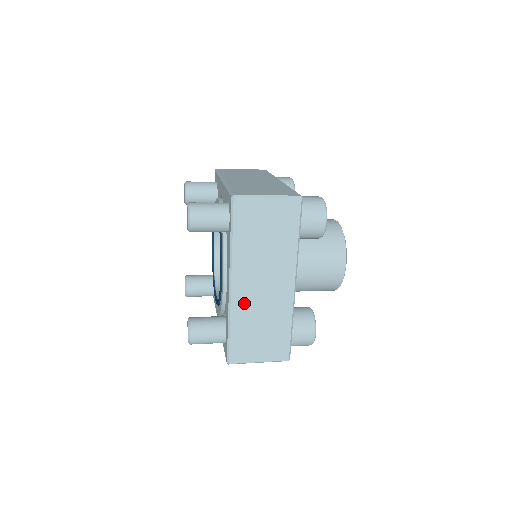
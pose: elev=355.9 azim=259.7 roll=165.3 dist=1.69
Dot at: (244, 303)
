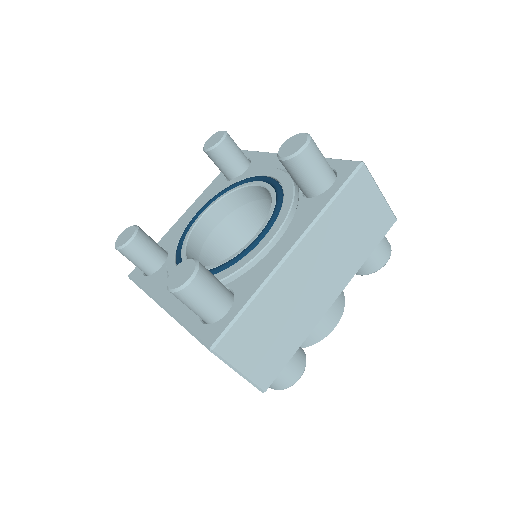
Dot at: occluded
